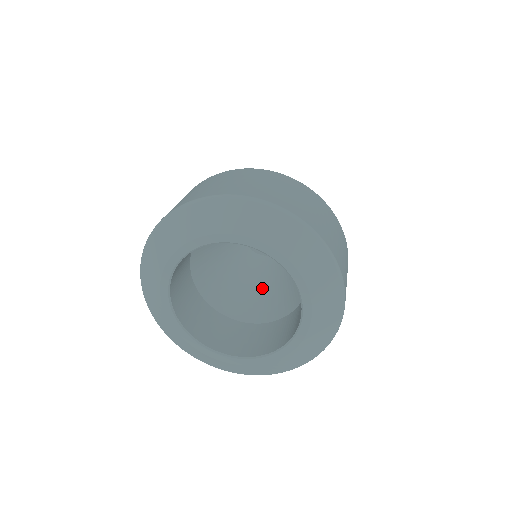
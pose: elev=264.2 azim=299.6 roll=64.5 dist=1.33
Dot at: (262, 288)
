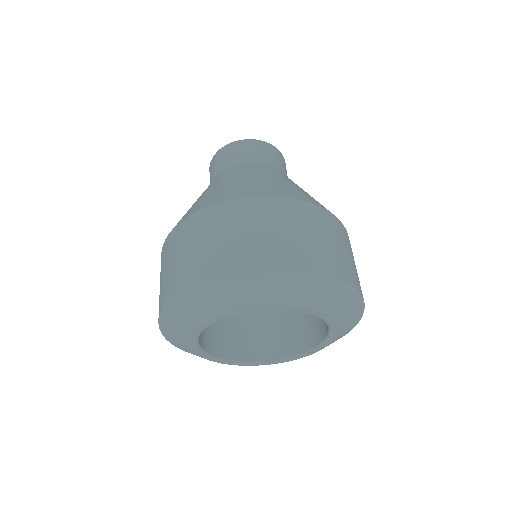
Dot at: occluded
